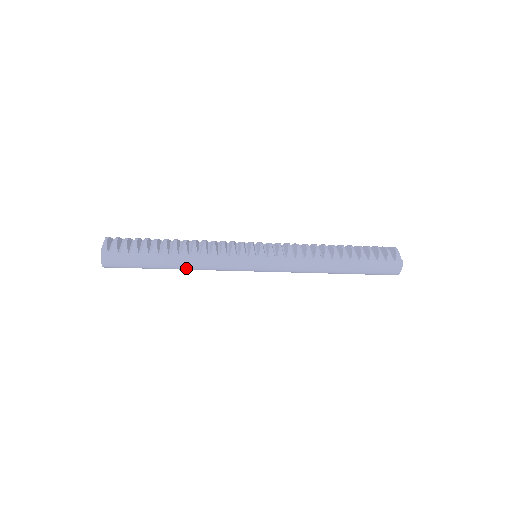
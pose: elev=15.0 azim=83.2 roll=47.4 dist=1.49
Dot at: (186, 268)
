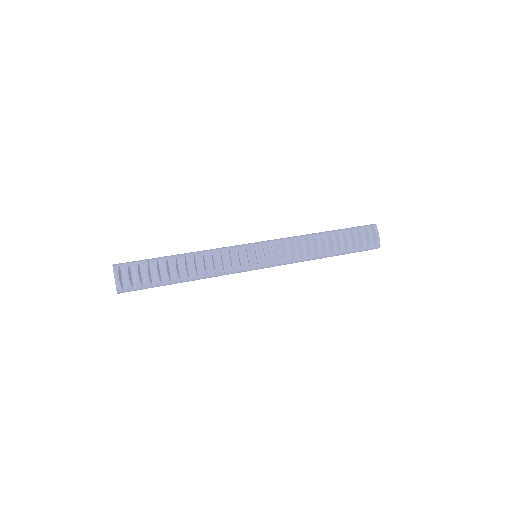
Dot at: occluded
